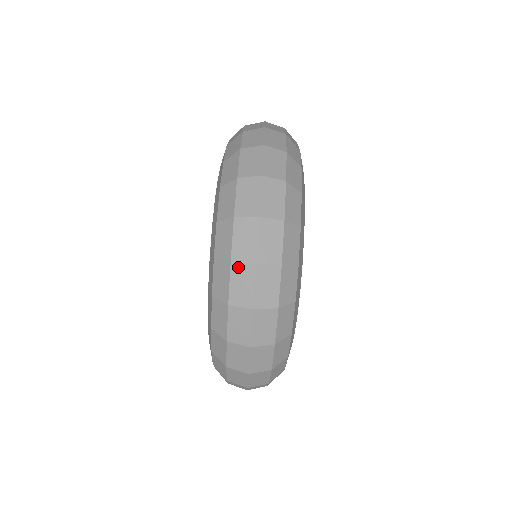
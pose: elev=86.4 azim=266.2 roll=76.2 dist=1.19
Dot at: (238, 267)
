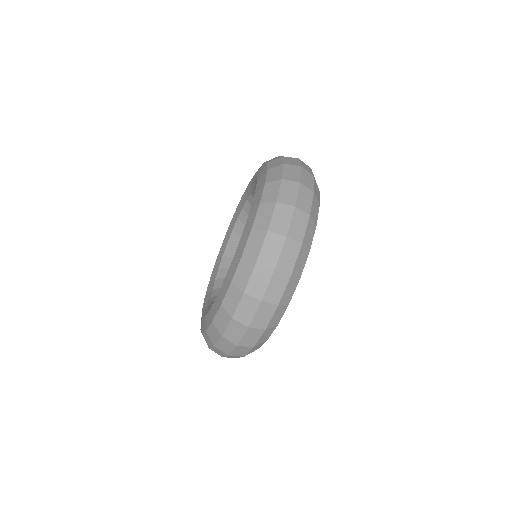
Dot at: (217, 349)
